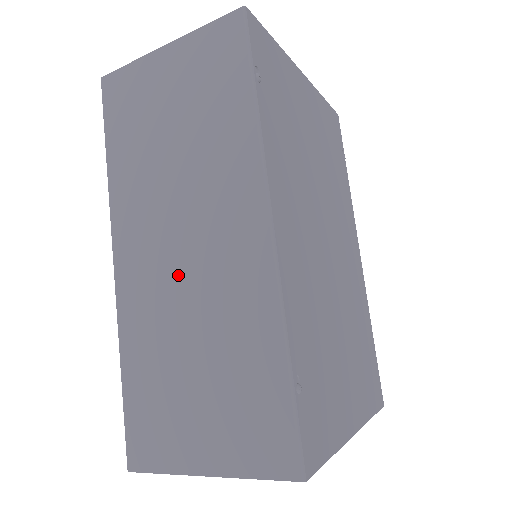
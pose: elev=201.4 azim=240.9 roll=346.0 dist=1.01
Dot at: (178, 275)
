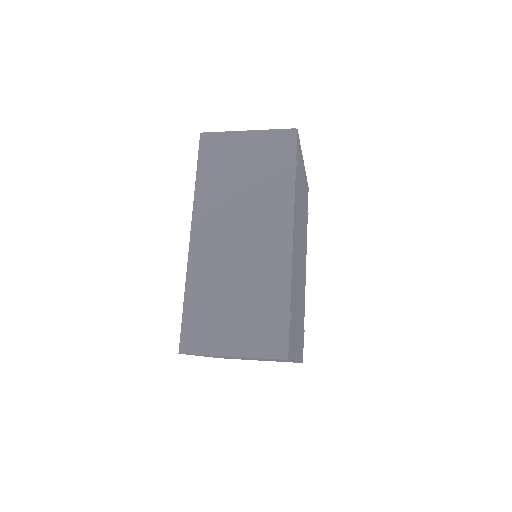
Dot at: (233, 252)
